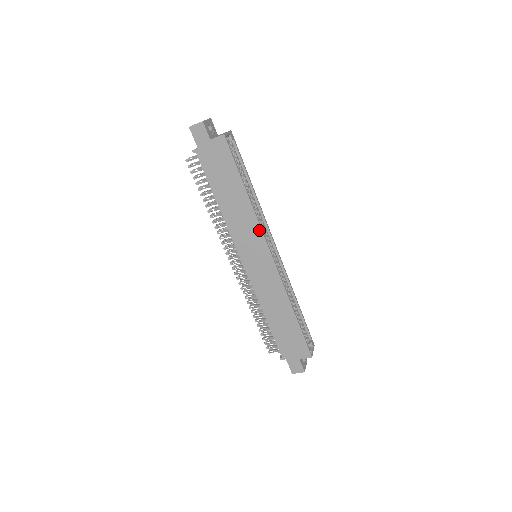
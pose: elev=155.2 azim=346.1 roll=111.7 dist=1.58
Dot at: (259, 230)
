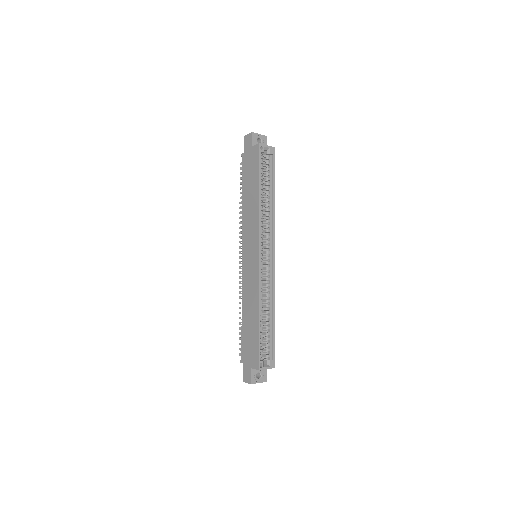
Dot at: (257, 228)
